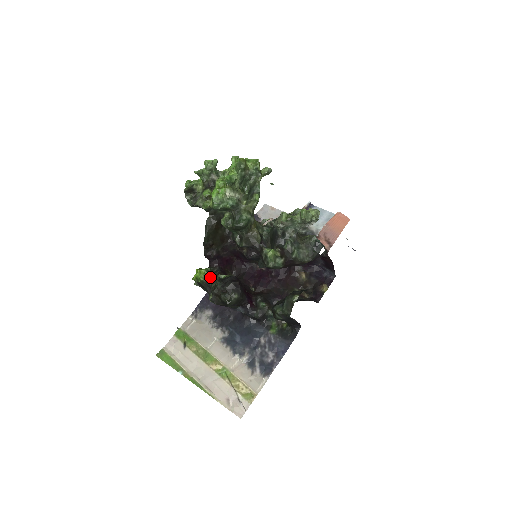
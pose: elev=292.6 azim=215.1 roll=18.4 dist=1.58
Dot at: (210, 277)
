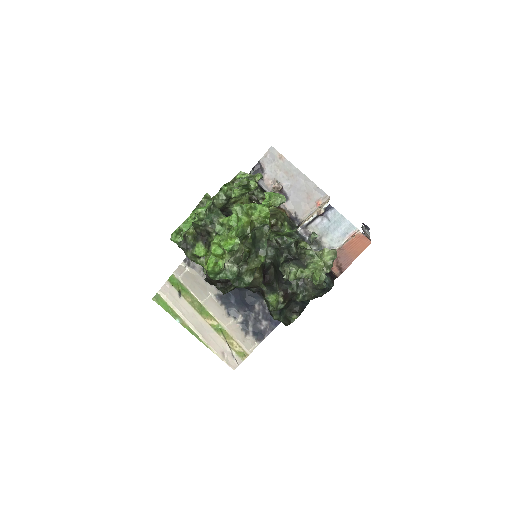
Dot at: occluded
